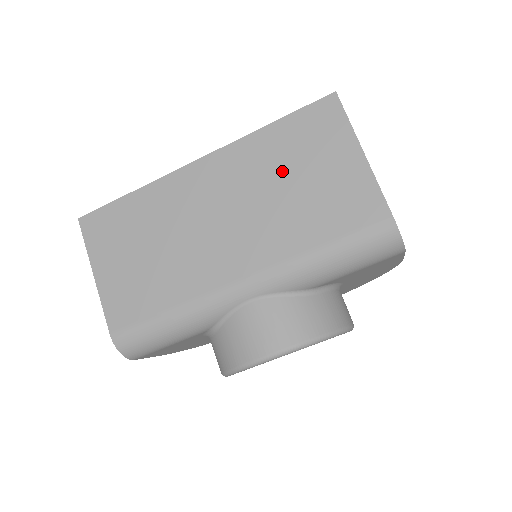
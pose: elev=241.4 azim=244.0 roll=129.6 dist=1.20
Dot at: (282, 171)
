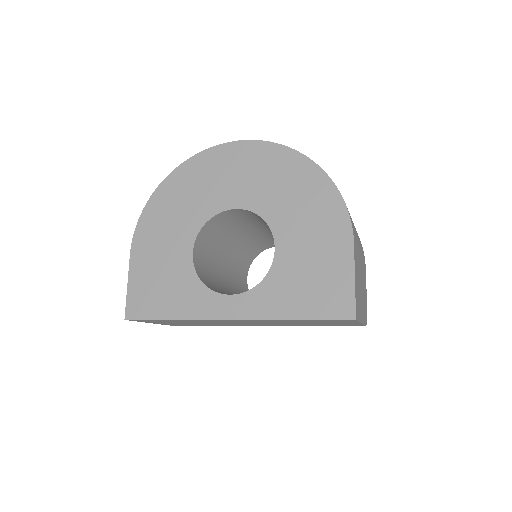
Dot at: occluded
